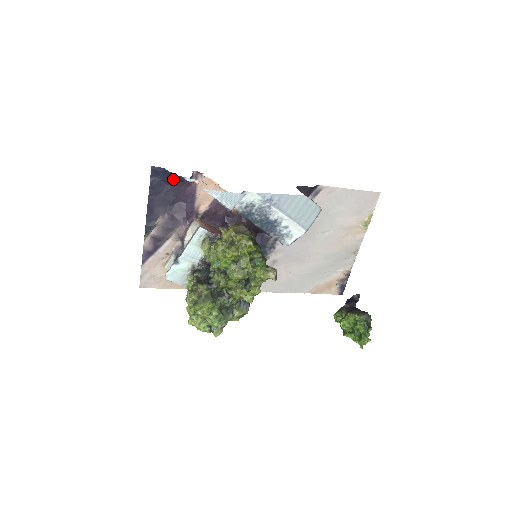
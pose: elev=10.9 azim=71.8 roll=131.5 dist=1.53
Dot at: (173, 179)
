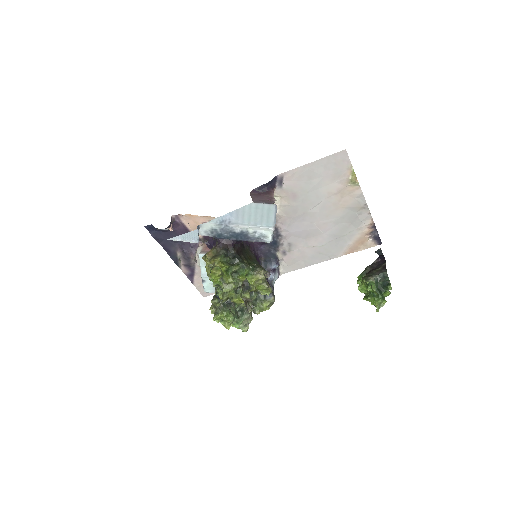
Dot at: occluded
